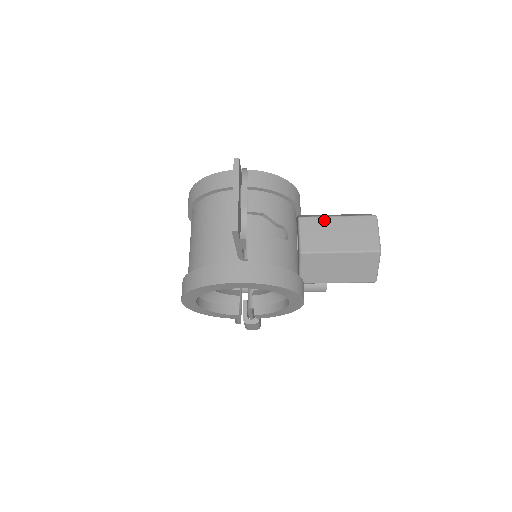
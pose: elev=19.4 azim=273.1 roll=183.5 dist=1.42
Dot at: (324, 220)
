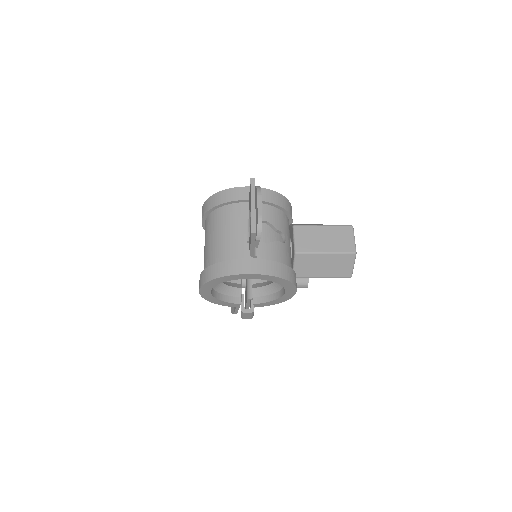
Dot at: (313, 228)
